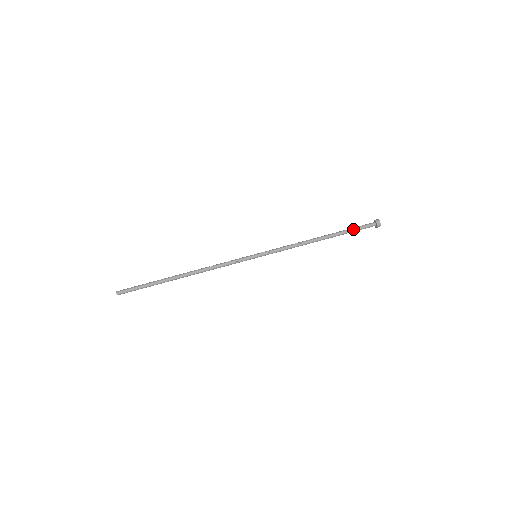
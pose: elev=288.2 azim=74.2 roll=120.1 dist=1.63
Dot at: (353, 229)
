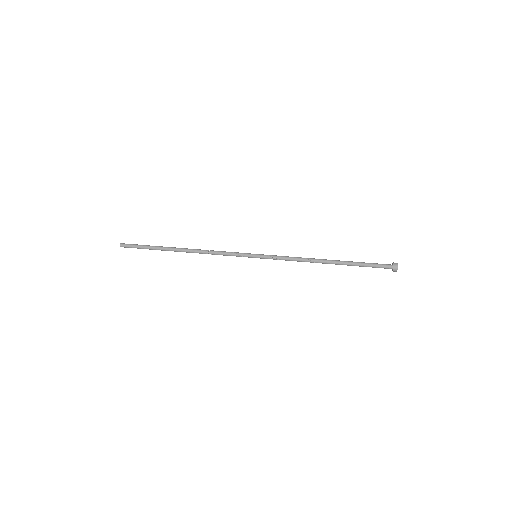
Dot at: occluded
